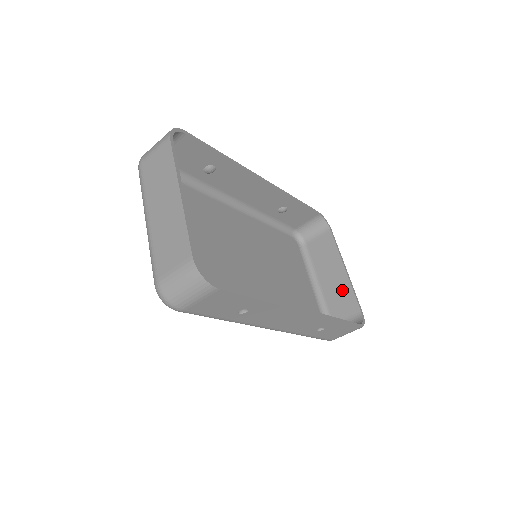
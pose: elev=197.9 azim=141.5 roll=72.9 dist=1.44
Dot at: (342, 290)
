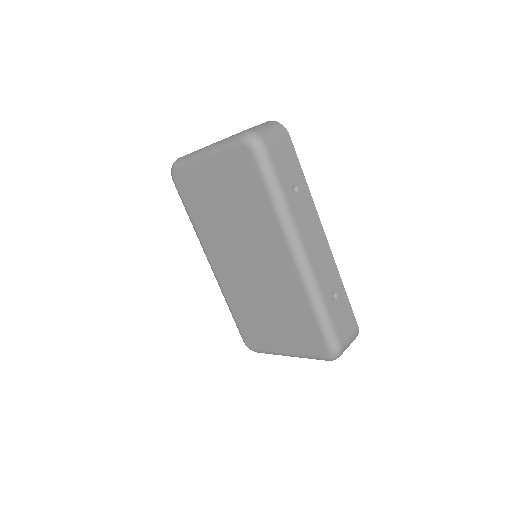
Dot at: occluded
